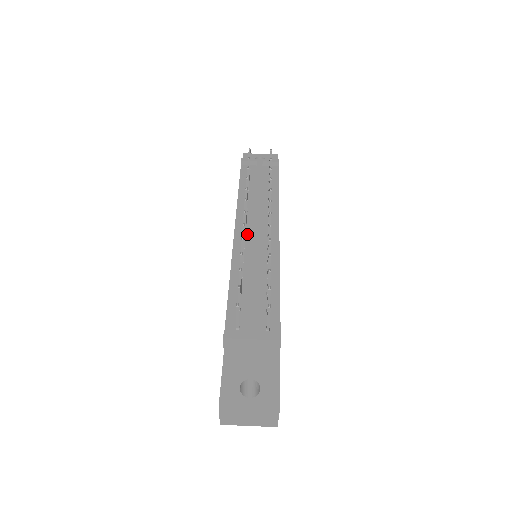
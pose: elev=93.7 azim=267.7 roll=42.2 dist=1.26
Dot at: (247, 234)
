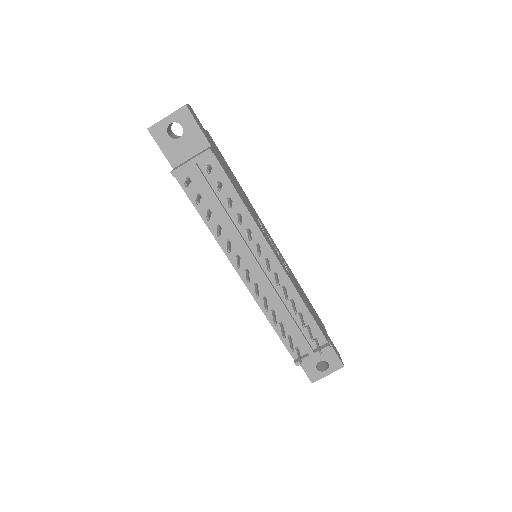
Dot at: (250, 271)
